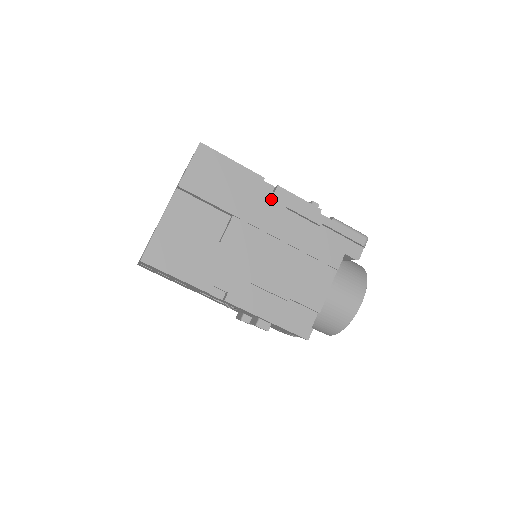
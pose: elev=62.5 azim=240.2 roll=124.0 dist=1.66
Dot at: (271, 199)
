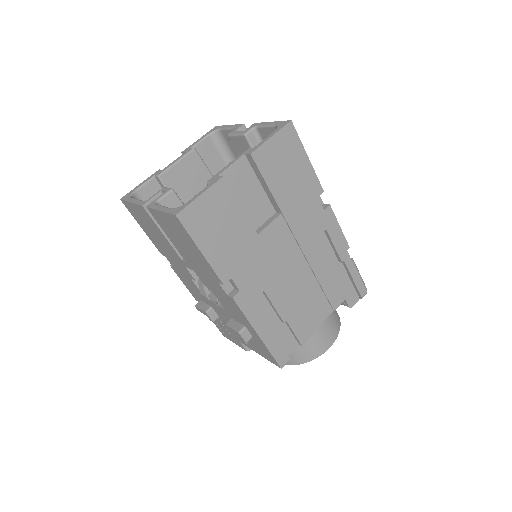
Dot at: (319, 215)
